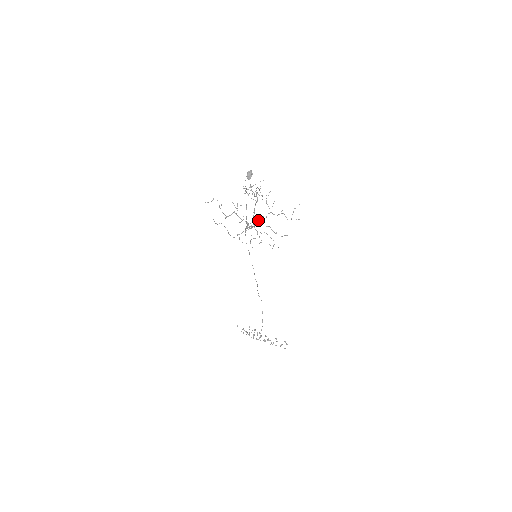
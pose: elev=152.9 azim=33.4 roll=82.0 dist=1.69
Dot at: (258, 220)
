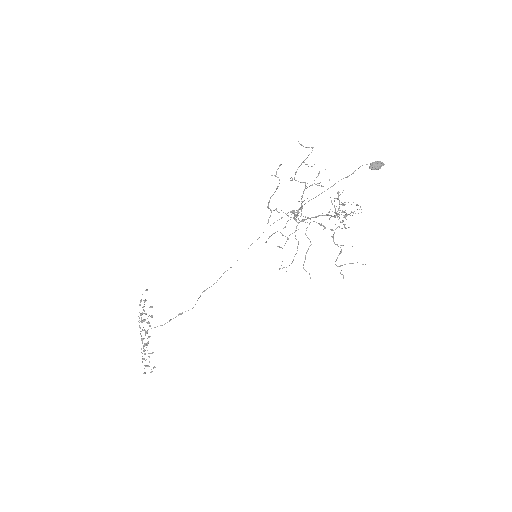
Dot at: (313, 221)
